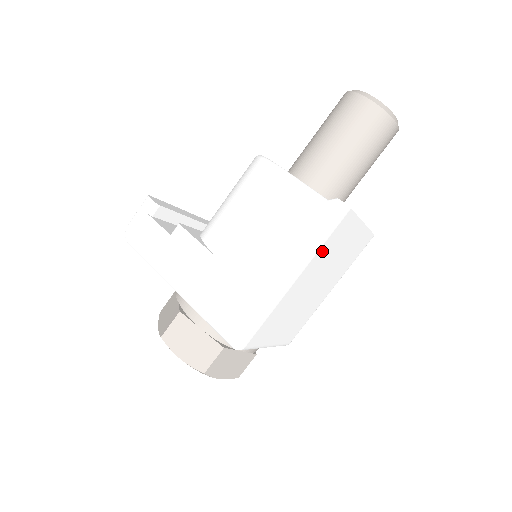
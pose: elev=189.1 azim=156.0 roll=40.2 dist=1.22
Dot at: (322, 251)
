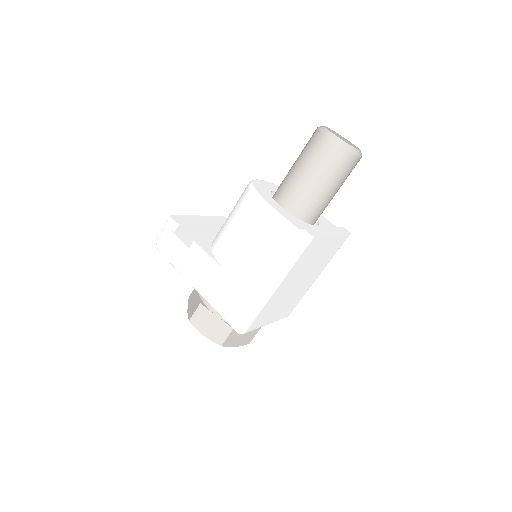
Dot at: (297, 265)
